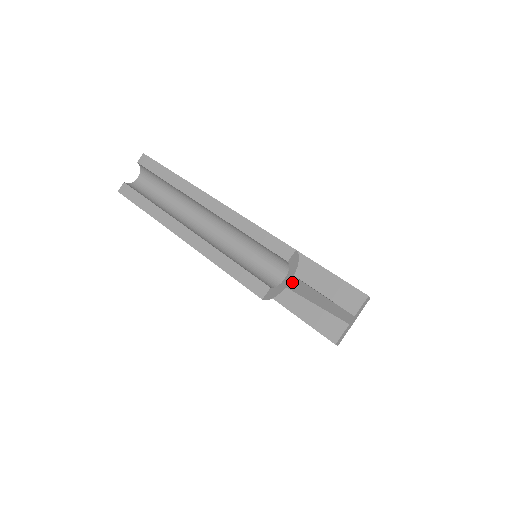
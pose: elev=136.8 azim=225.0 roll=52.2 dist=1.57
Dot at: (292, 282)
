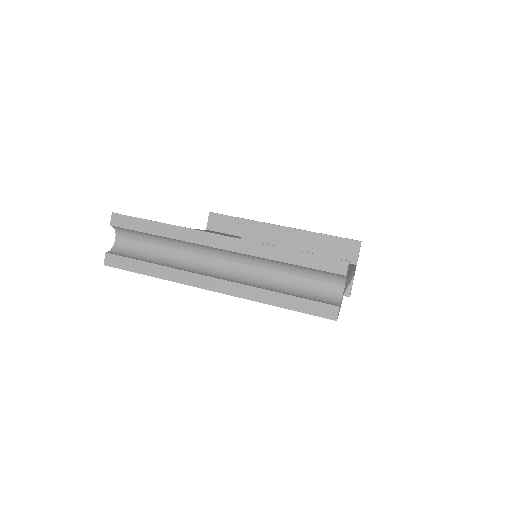
Dot at: (345, 287)
